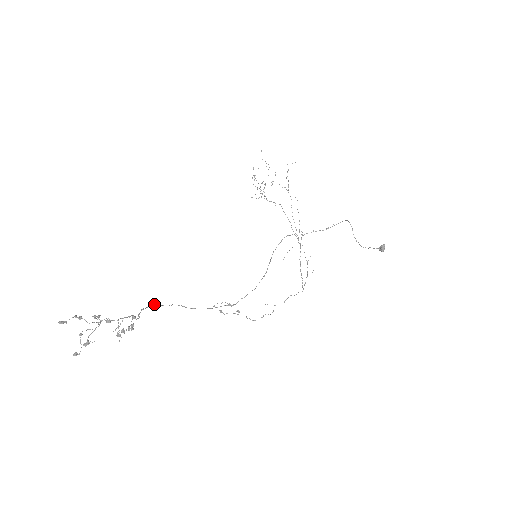
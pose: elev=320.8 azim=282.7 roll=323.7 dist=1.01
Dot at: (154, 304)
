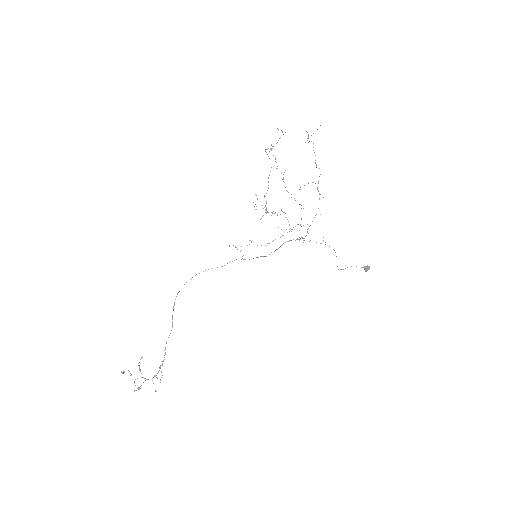
Dot at: occluded
